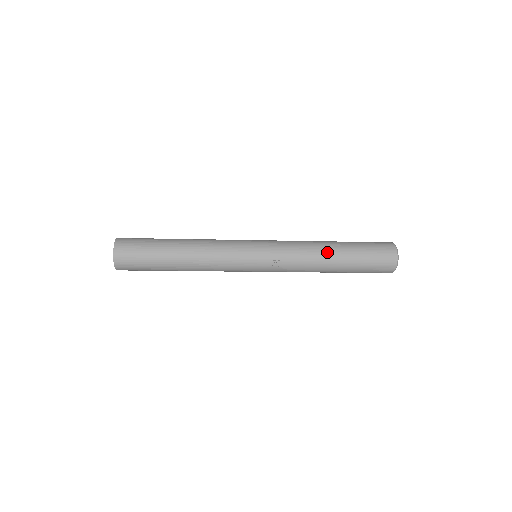
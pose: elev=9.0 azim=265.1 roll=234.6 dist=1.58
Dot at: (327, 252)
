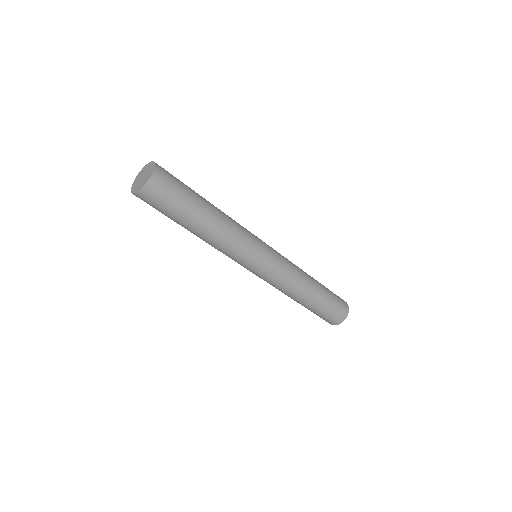
Dot at: (311, 285)
